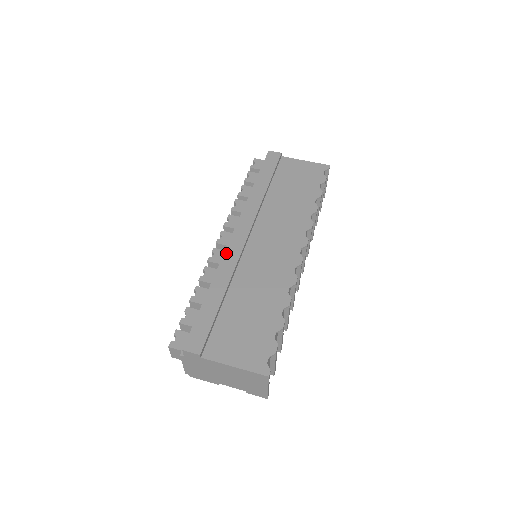
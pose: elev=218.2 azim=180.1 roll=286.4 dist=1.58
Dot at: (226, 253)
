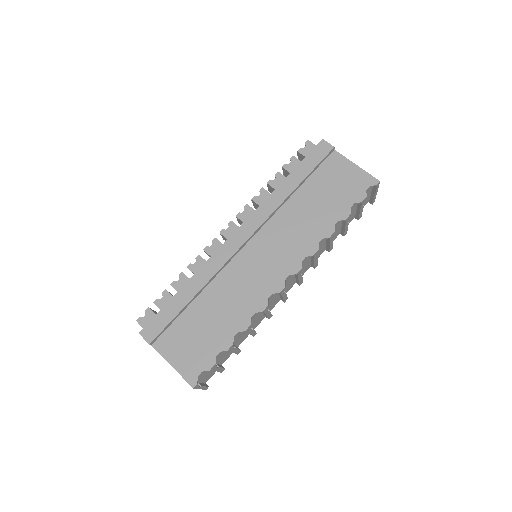
Dot at: (217, 253)
